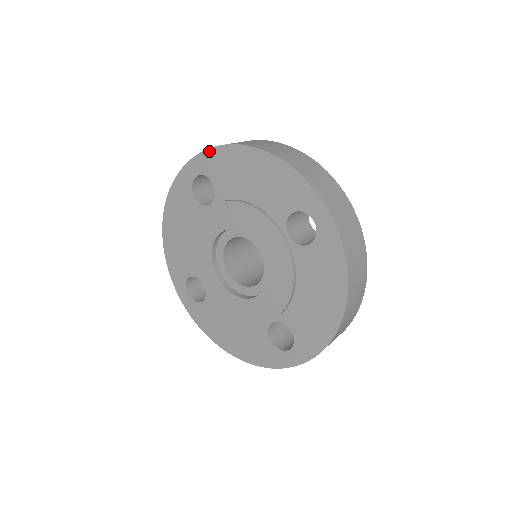
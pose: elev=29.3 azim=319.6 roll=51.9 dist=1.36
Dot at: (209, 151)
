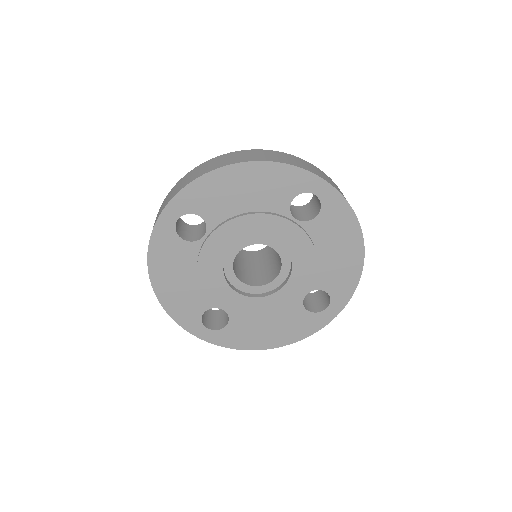
Dot at: (185, 190)
